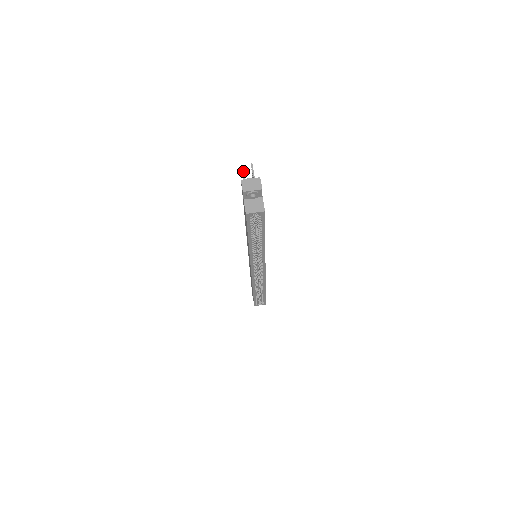
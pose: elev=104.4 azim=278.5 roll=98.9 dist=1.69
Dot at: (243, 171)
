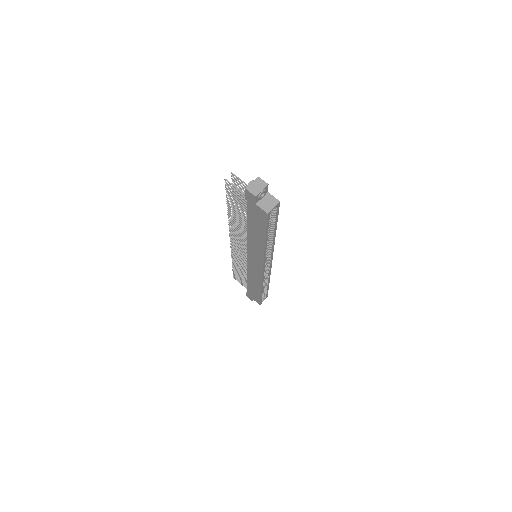
Dot at: (230, 183)
